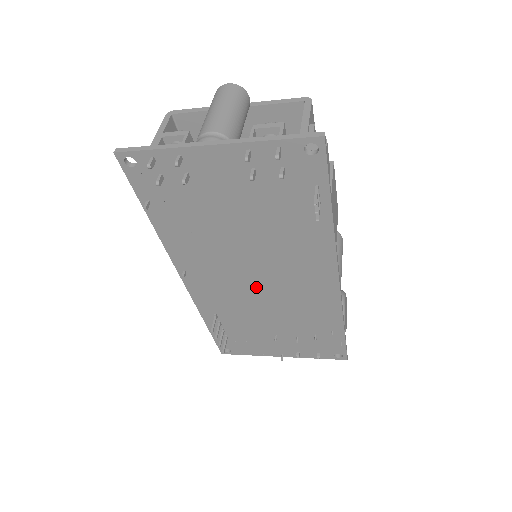
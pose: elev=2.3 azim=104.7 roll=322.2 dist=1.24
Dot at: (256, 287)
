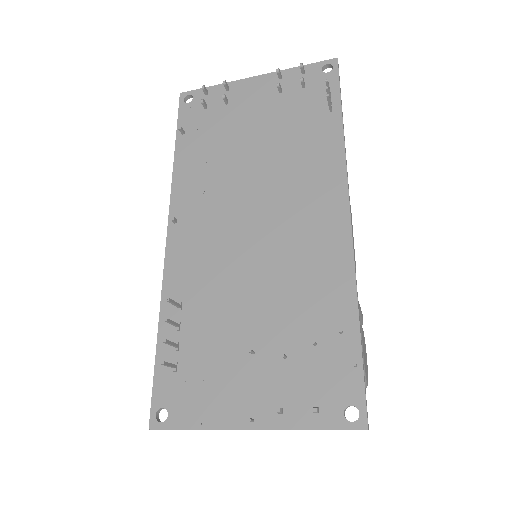
Dot at: (249, 238)
